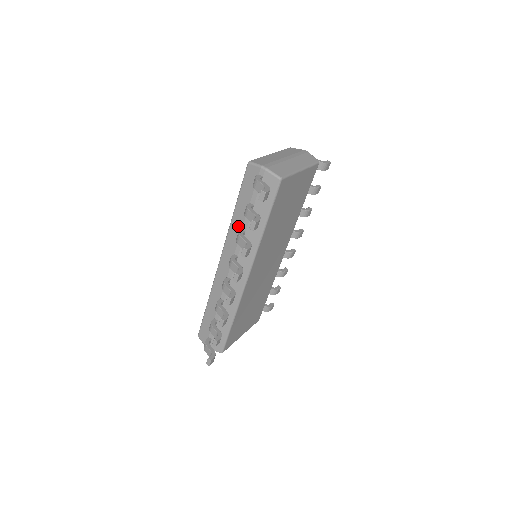
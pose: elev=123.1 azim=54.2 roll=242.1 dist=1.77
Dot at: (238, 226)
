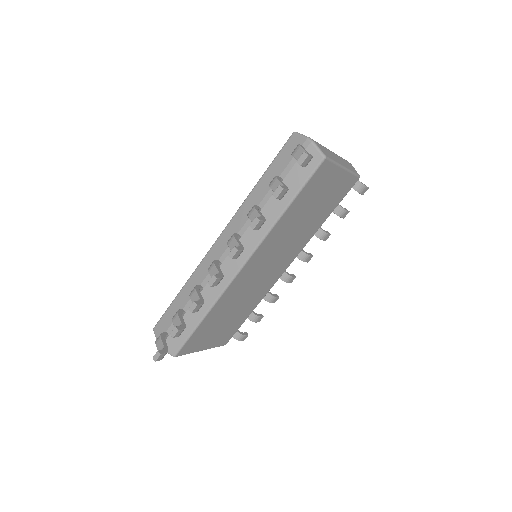
Dot at: (255, 201)
